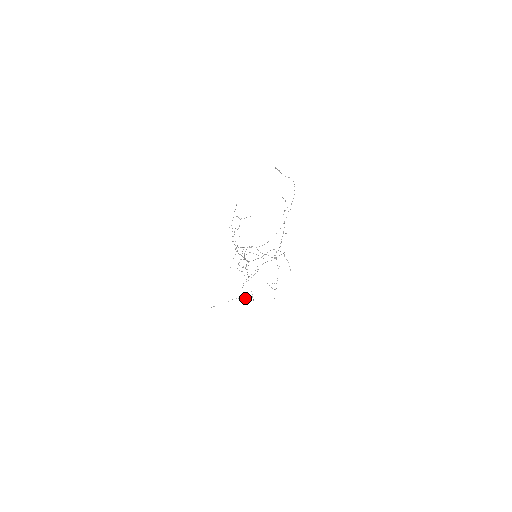
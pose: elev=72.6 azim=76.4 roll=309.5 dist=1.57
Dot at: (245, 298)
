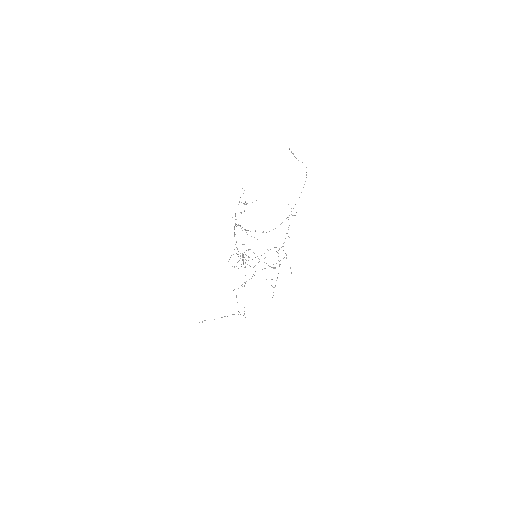
Dot at: occluded
